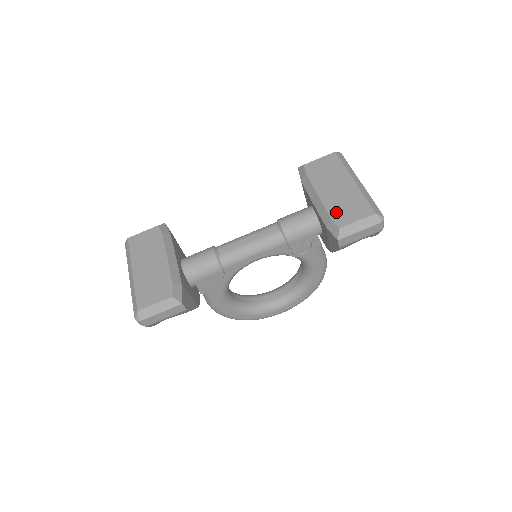
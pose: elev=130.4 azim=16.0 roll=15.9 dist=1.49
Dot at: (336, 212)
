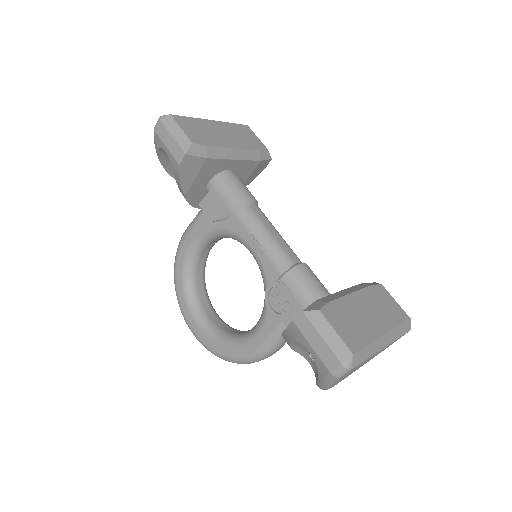
Dot at: (338, 309)
